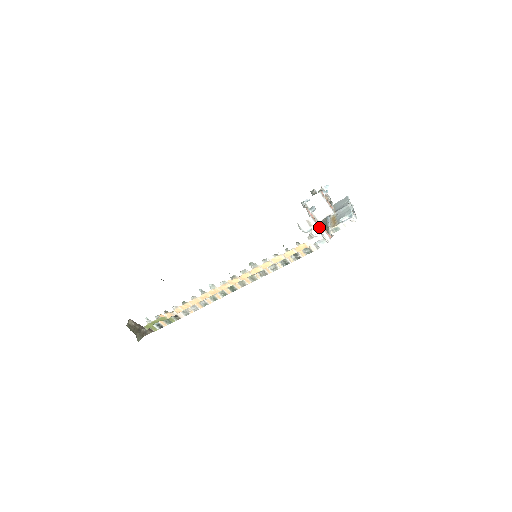
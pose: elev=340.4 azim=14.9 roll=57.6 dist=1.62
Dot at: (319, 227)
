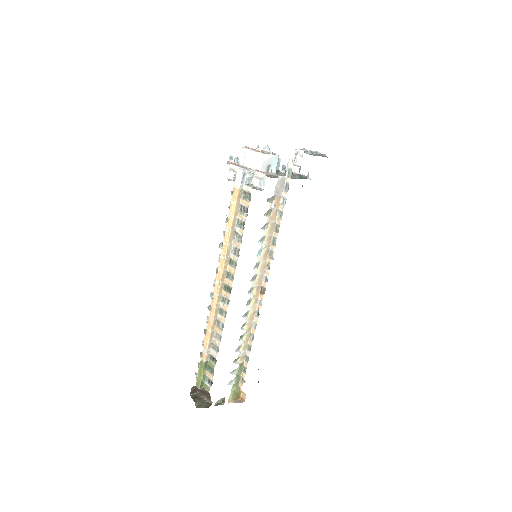
Dot at: (243, 168)
